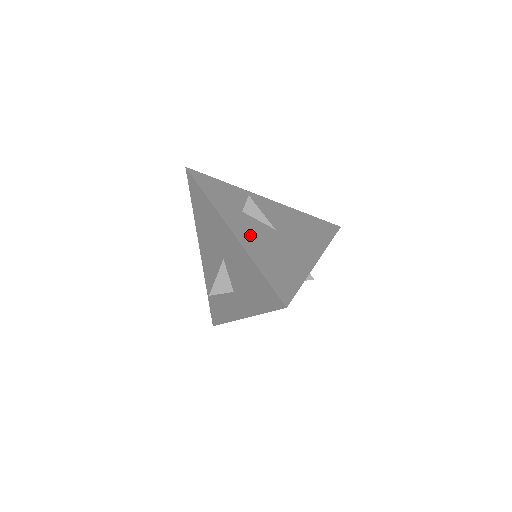
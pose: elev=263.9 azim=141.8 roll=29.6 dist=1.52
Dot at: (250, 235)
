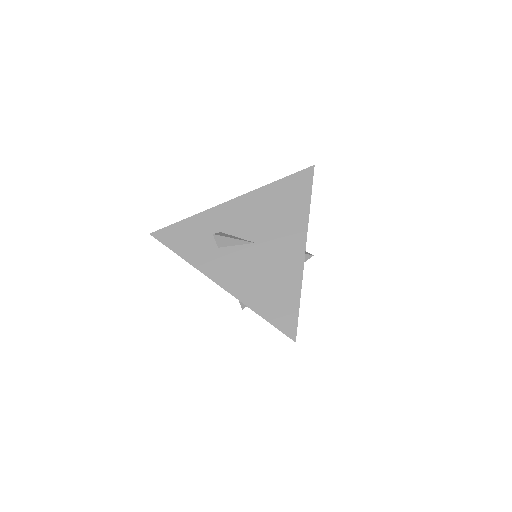
Dot at: (236, 276)
